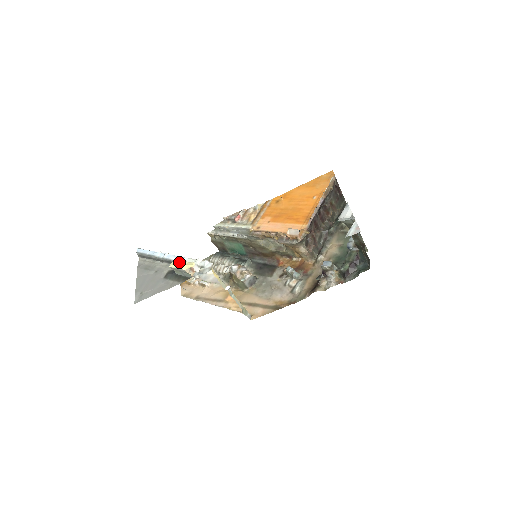
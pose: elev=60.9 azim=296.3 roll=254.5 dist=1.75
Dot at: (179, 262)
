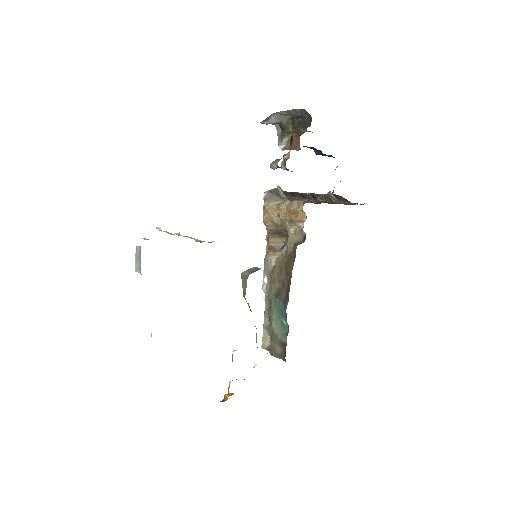
Dot at: occluded
